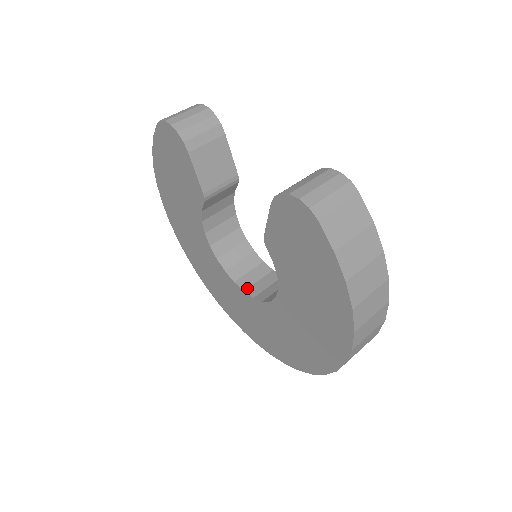
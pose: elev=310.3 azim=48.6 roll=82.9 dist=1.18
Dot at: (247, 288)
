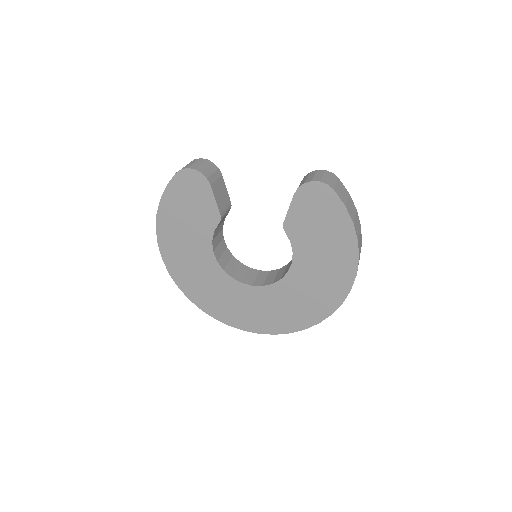
Dot at: (252, 283)
